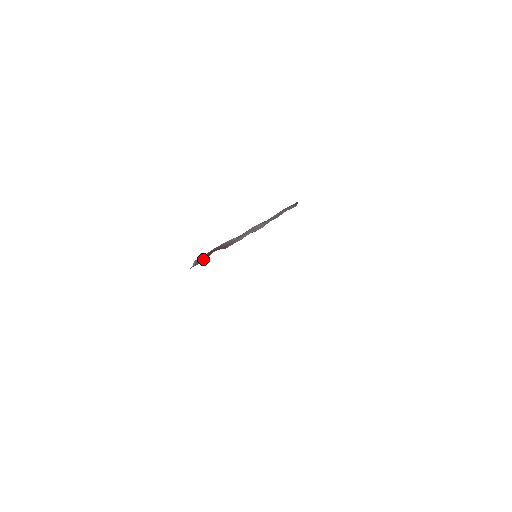
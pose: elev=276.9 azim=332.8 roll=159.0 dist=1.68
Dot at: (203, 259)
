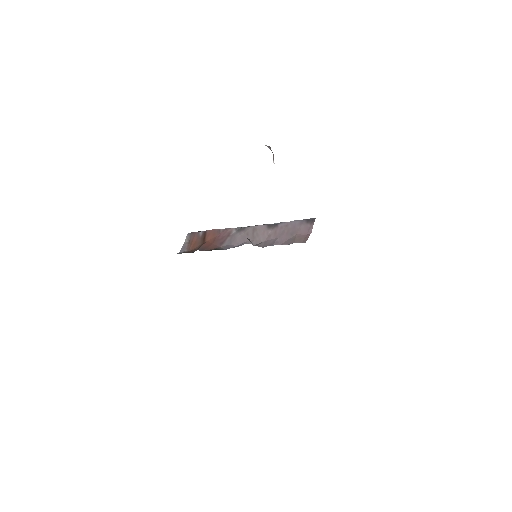
Dot at: (195, 244)
